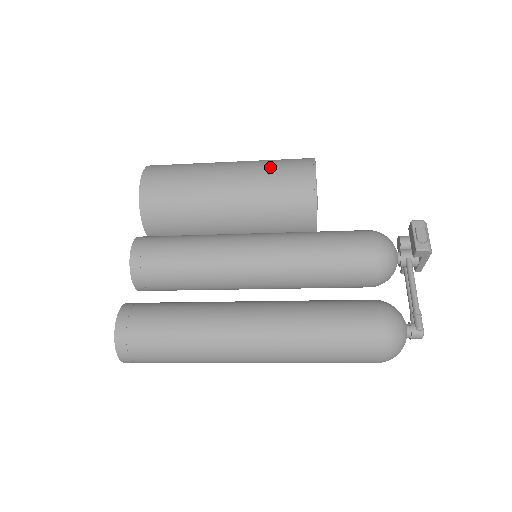
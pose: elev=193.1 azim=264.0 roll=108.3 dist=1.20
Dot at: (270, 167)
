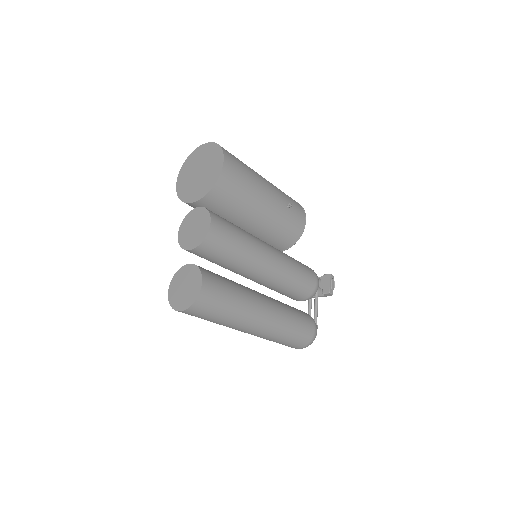
Dot at: (288, 201)
